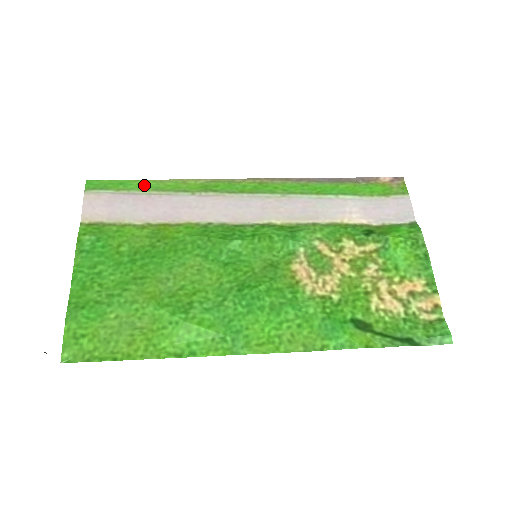
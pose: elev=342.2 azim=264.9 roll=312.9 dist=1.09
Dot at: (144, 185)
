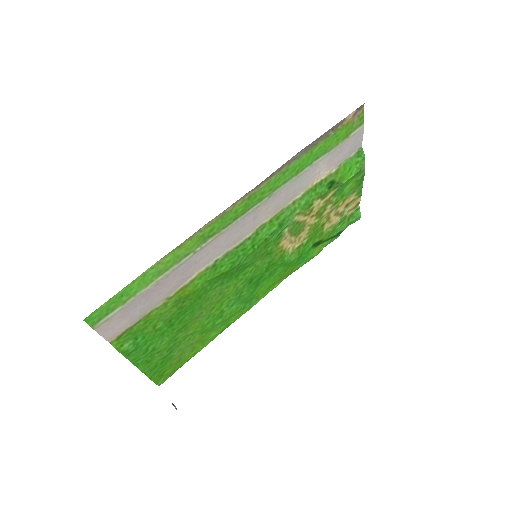
Dot at: (145, 280)
